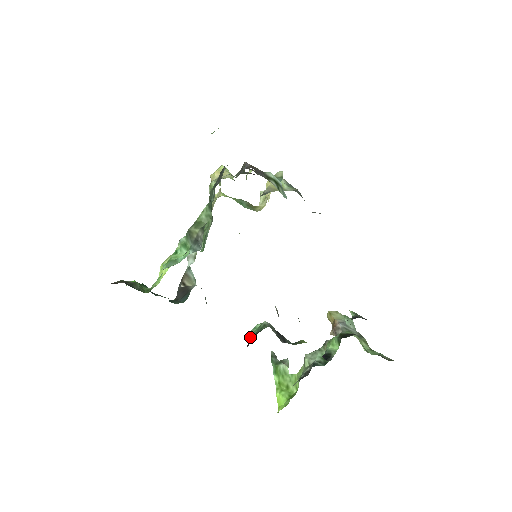
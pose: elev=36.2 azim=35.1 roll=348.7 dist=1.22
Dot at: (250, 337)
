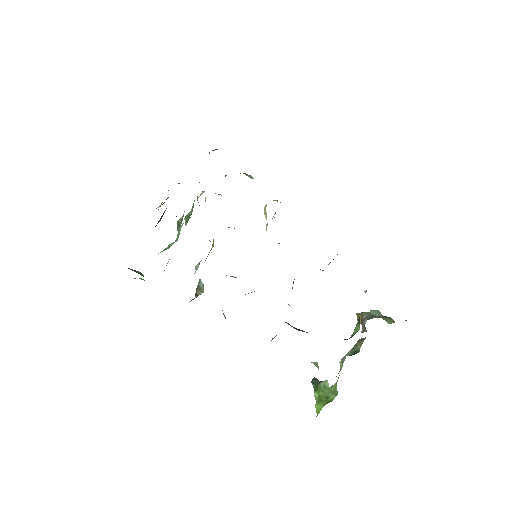
Dot at: occluded
